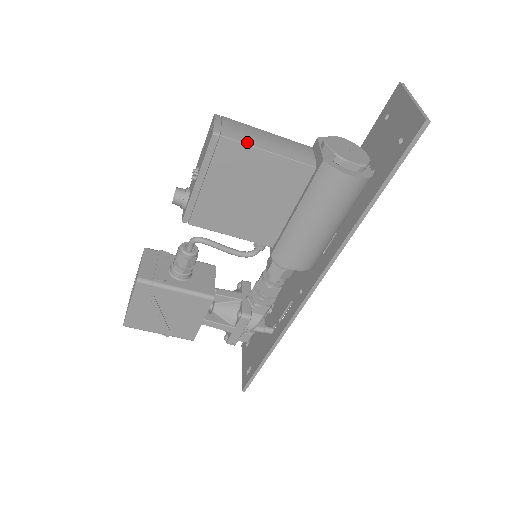
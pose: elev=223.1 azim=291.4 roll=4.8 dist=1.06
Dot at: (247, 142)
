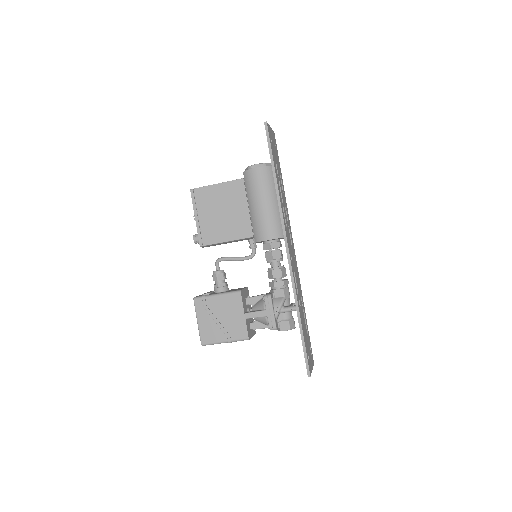
Dot at: (207, 186)
